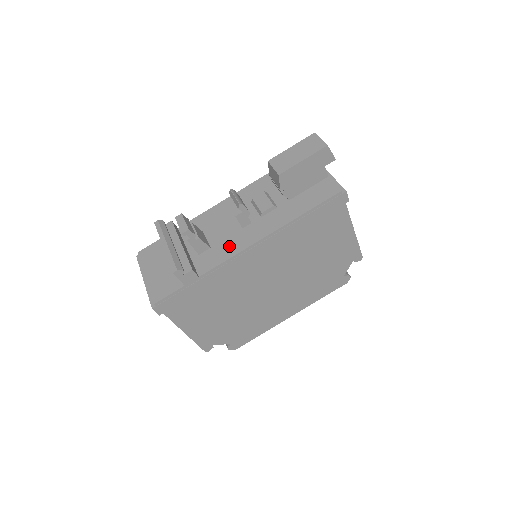
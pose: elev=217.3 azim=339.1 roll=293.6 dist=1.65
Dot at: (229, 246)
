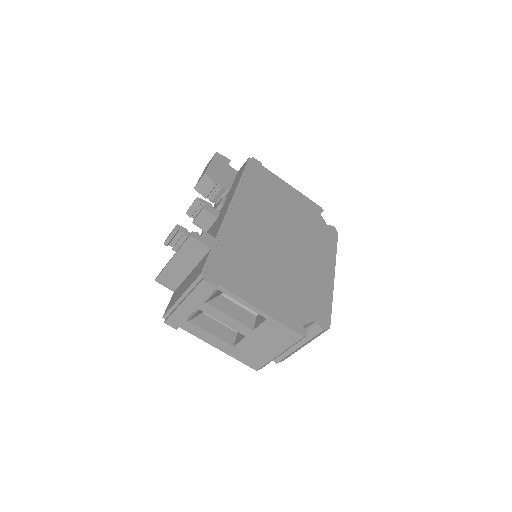
Dot at: (218, 222)
